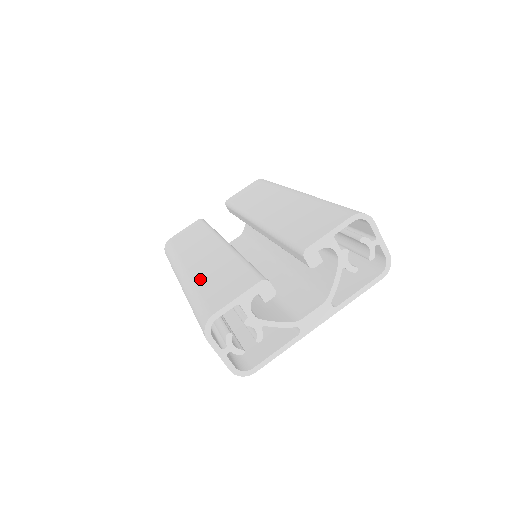
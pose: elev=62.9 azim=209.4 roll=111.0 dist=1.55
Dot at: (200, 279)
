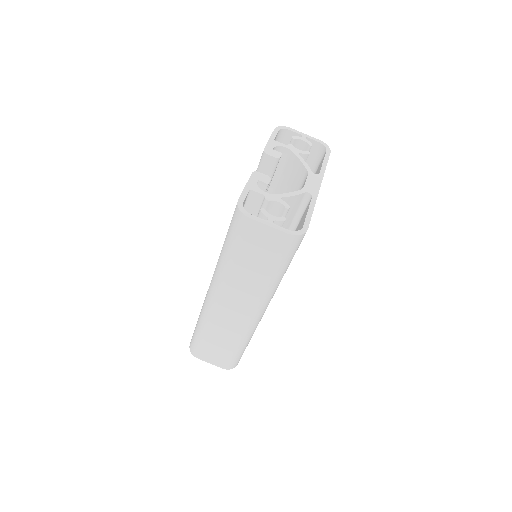
Dot at: occluded
